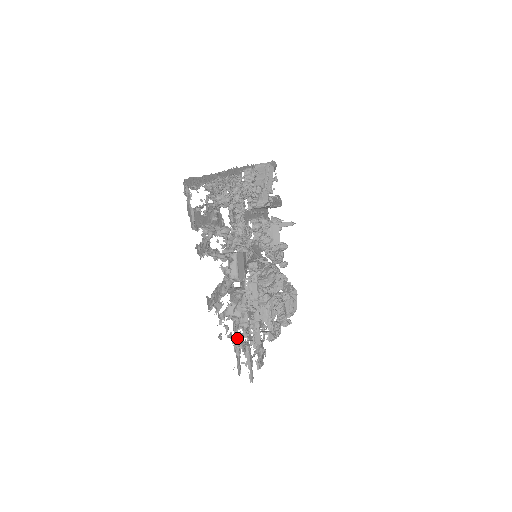
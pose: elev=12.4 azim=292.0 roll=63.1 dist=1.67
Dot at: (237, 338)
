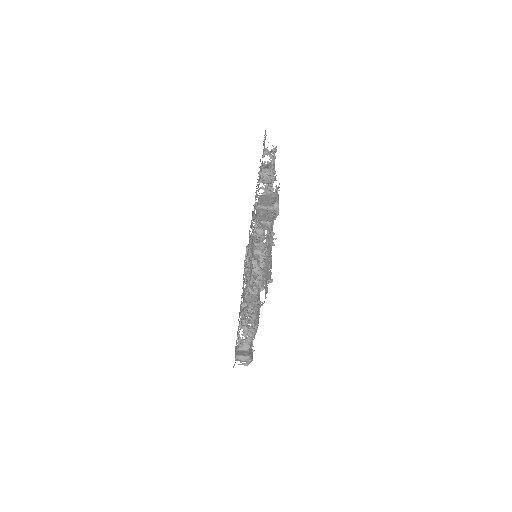
Dot at: (250, 263)
